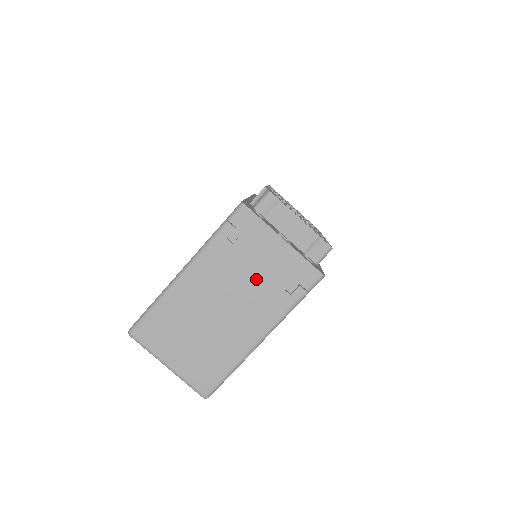
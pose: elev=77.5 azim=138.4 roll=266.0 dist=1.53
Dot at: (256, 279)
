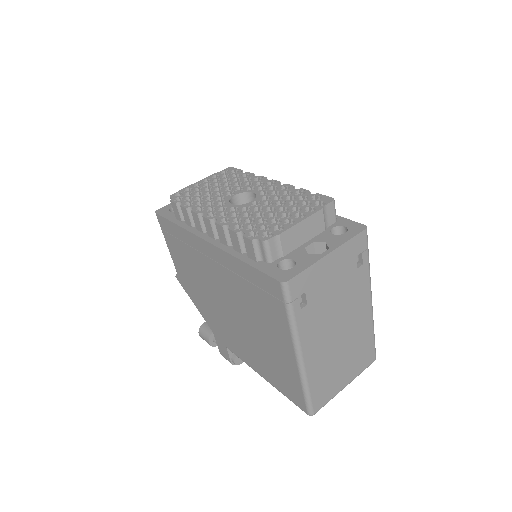
Dot at: (339, 292)
